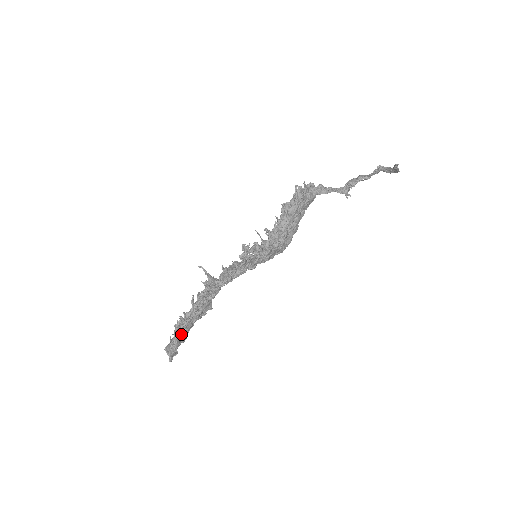
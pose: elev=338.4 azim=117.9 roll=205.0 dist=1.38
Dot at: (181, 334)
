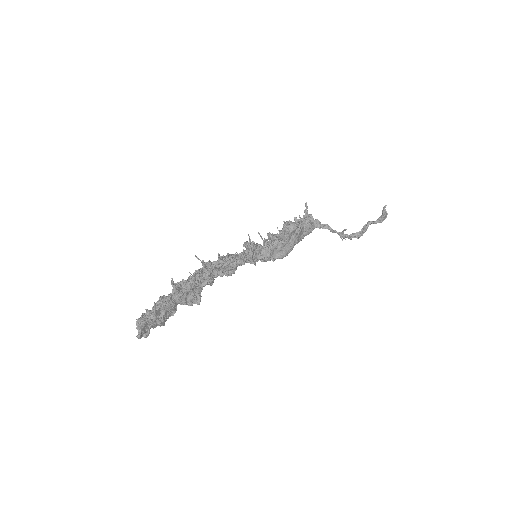
Dot at: (161, 305)
